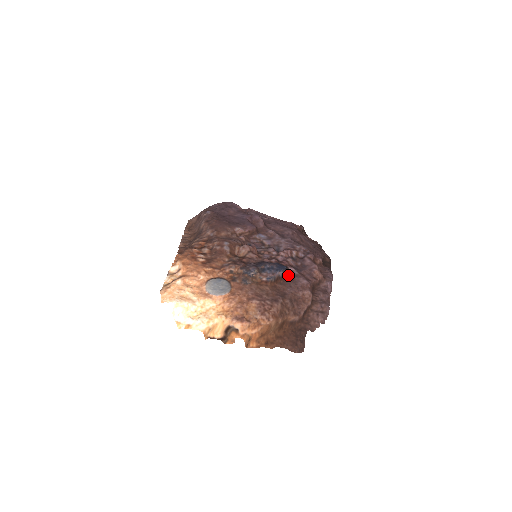
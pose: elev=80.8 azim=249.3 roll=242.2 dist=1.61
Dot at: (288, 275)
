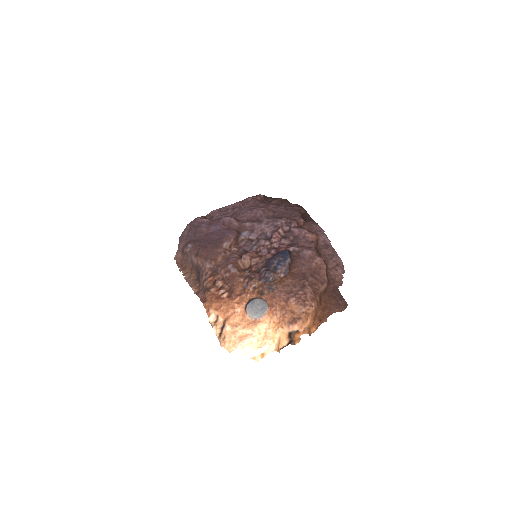
Dot at: (293, 256)
